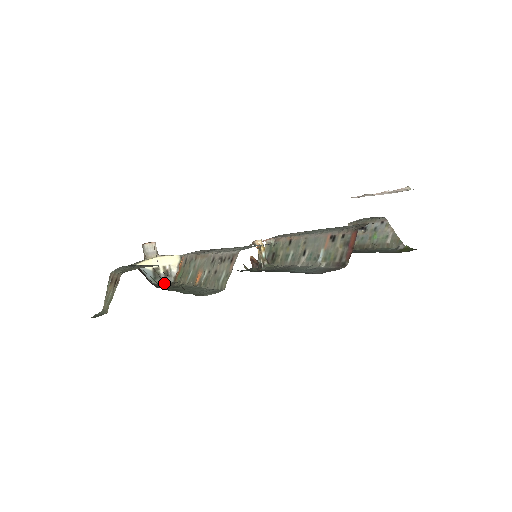
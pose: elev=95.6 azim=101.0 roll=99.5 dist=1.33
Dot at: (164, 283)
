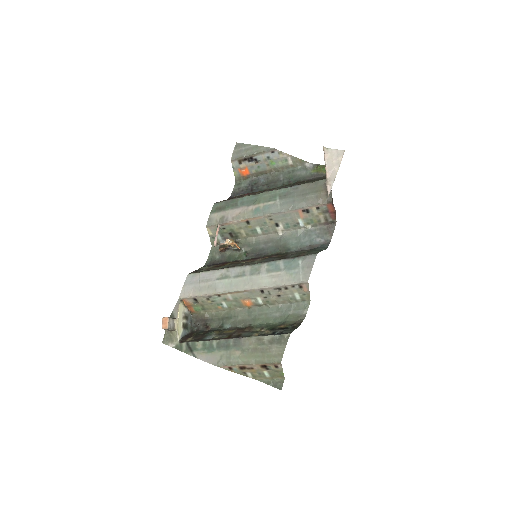
Dot at: (252, 331)
